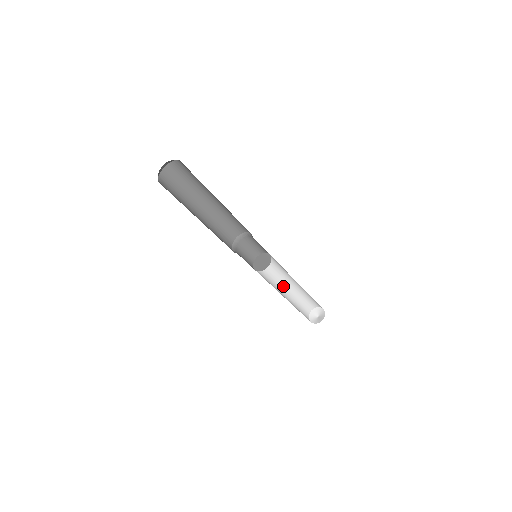
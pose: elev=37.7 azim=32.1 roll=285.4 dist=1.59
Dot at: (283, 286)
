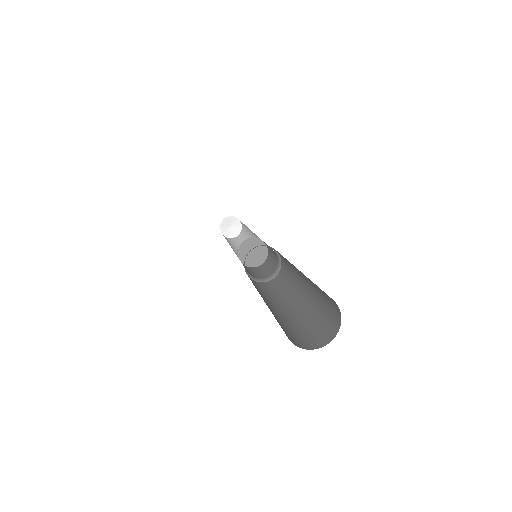
Dot at: occluded
